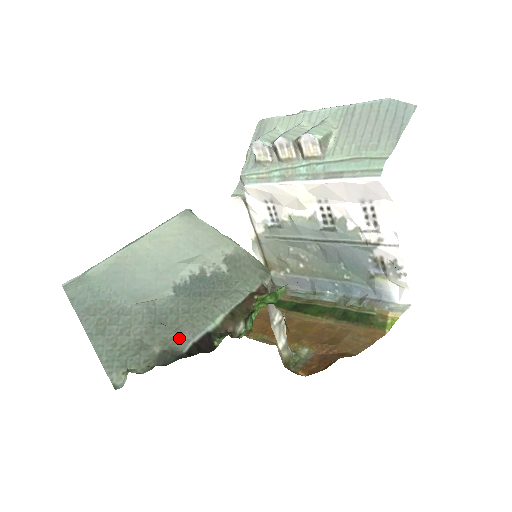
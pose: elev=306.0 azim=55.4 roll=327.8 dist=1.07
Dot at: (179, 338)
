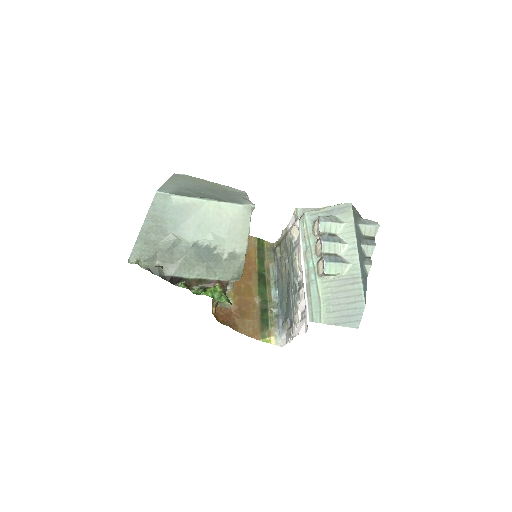
Dot at: (170, 267)
